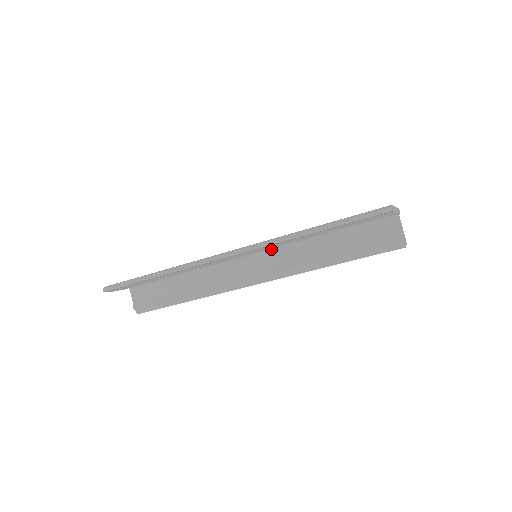
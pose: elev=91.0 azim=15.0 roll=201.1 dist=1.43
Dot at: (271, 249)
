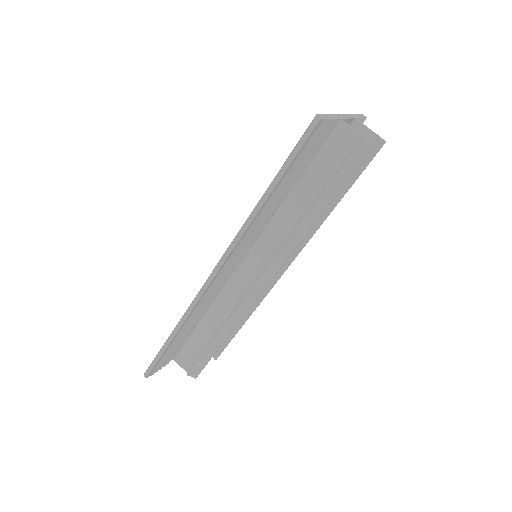
Dot at: (257, 240)
